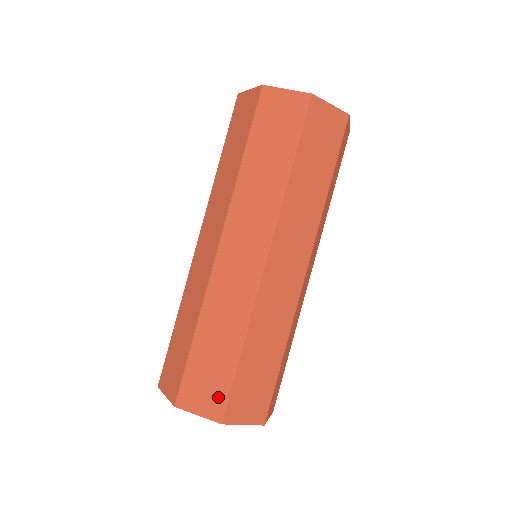
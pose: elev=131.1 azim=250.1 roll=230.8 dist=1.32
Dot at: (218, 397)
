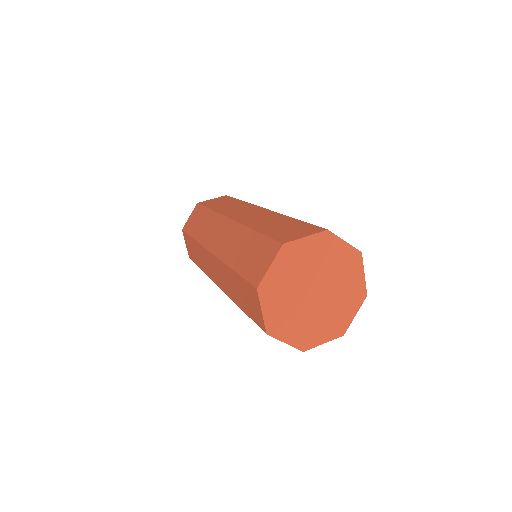
Dot at: (191, 256)
